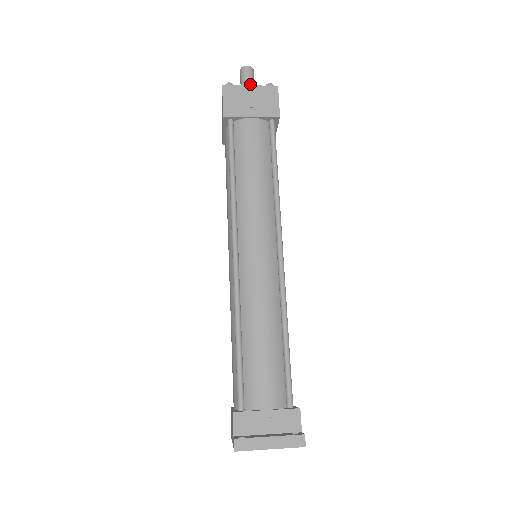
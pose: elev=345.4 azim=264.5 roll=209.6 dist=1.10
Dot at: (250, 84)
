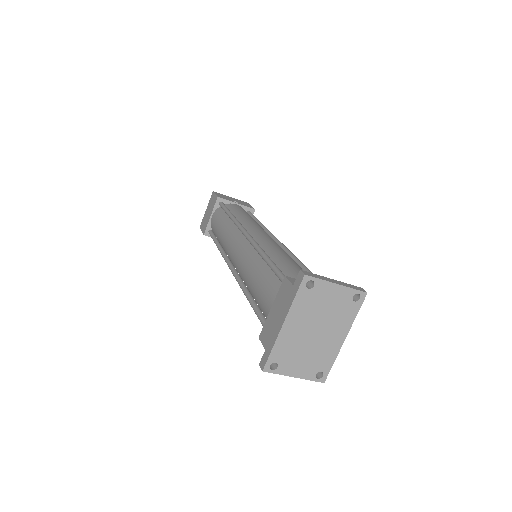
Dot at: occluded
